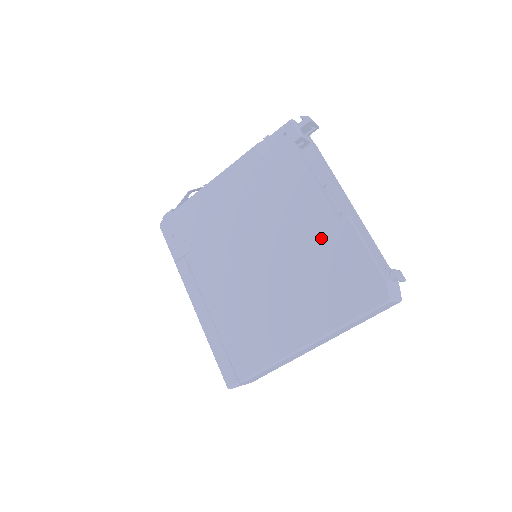
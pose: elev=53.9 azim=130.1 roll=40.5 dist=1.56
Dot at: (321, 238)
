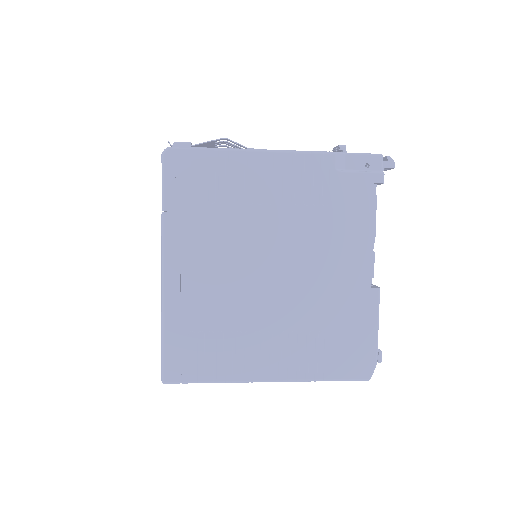
Dot at: (345, 293)
